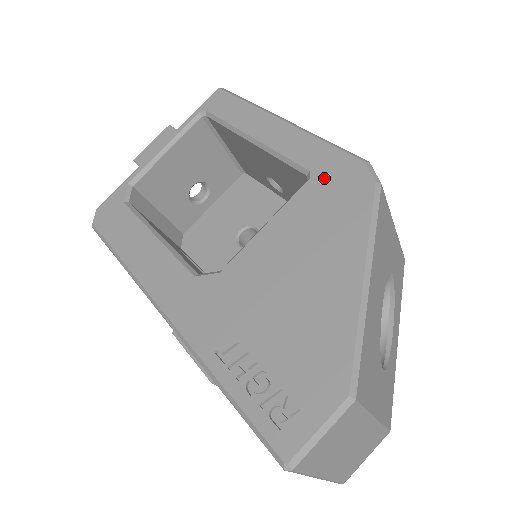
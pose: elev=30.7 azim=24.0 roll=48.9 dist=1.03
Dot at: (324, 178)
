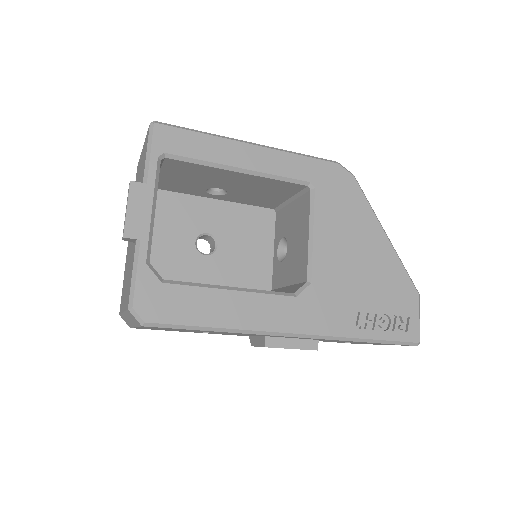
Dot at: (324, 184)
